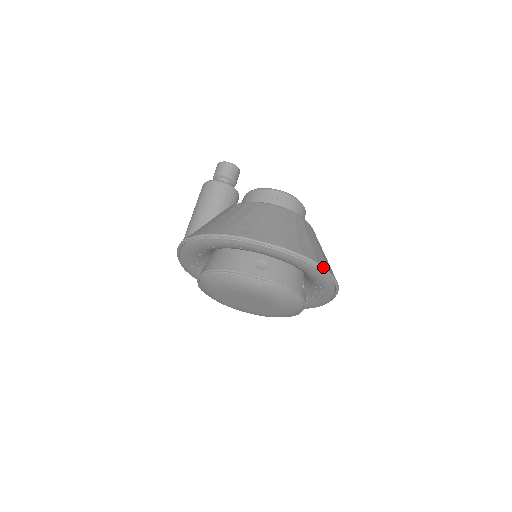
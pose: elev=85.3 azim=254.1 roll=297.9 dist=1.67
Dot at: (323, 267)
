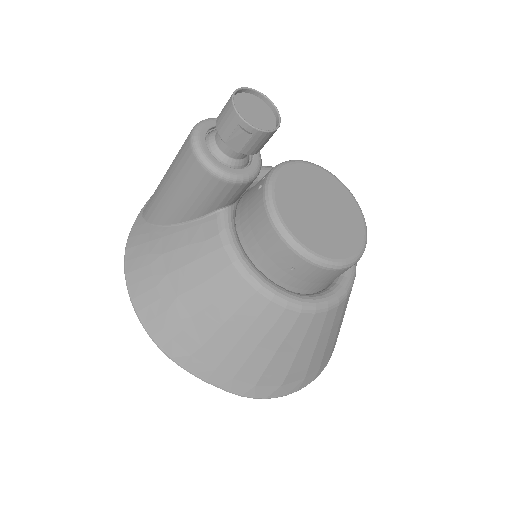
Dot at: (286, 395)
